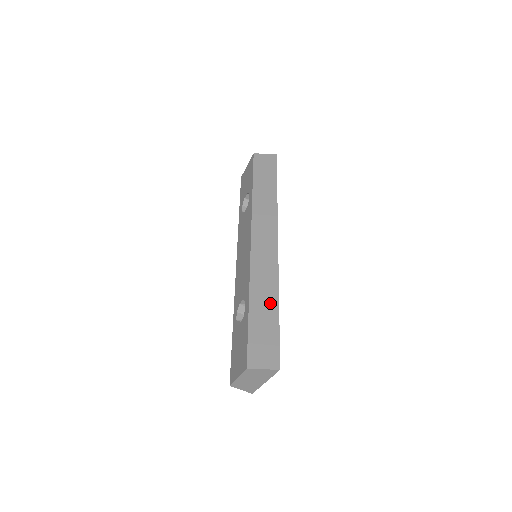
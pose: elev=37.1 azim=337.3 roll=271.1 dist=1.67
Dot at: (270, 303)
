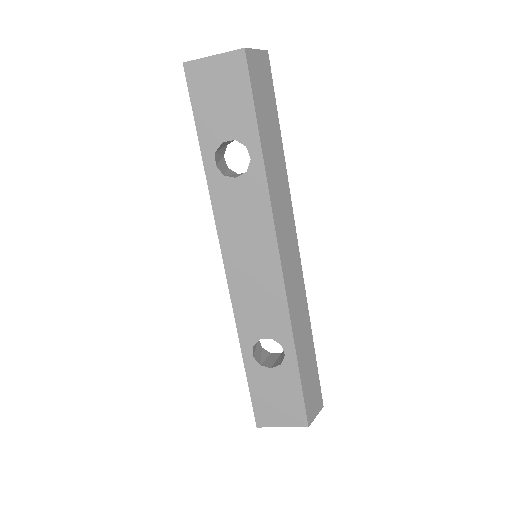
Dot at: (308, 341)
